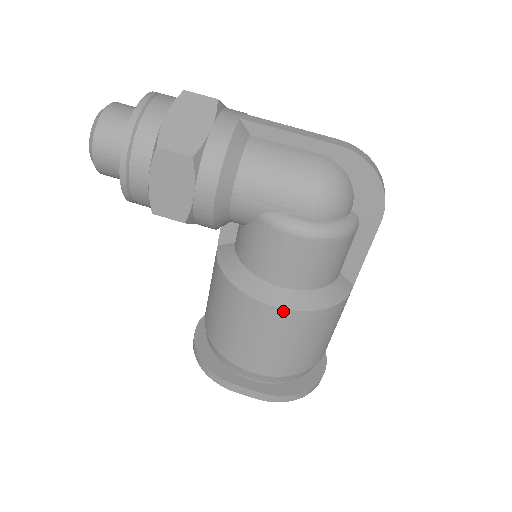
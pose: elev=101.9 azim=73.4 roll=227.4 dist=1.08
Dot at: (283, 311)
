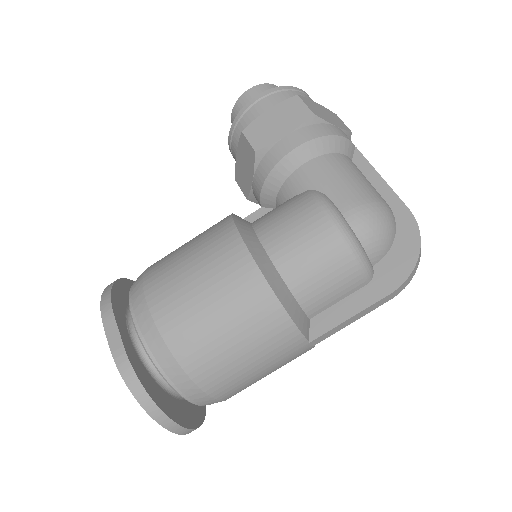
Dot at: (249, 258)
